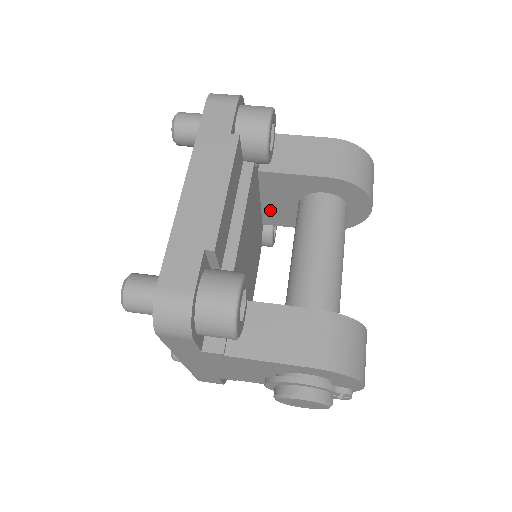
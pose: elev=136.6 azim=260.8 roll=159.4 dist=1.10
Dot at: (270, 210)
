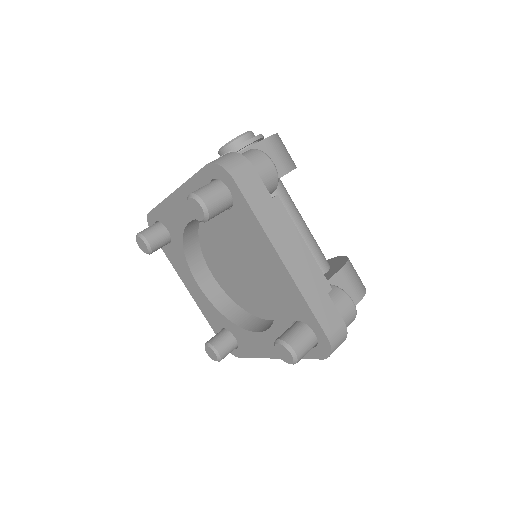
Dot at: occluded
